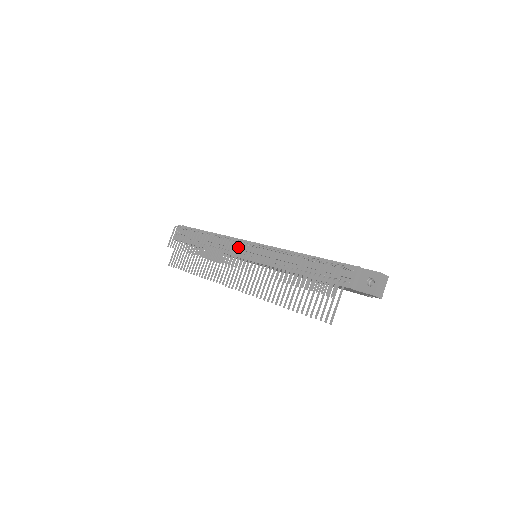
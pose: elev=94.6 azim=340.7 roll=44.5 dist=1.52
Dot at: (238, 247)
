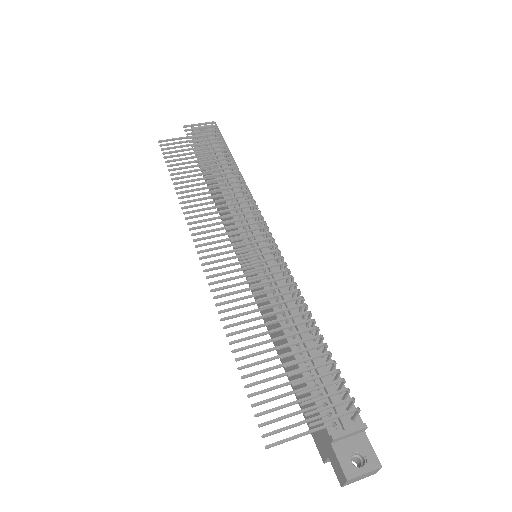
Dot at: (259, 227)
